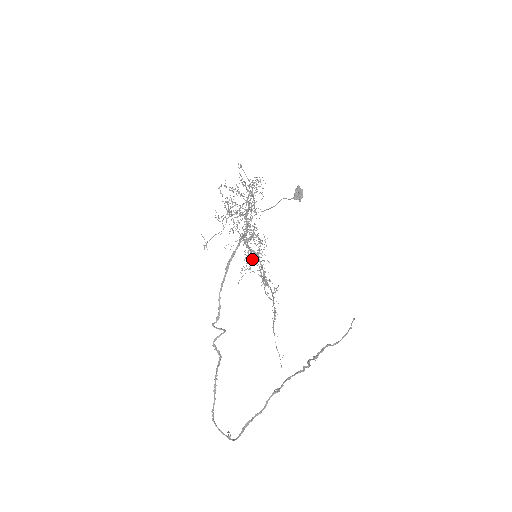
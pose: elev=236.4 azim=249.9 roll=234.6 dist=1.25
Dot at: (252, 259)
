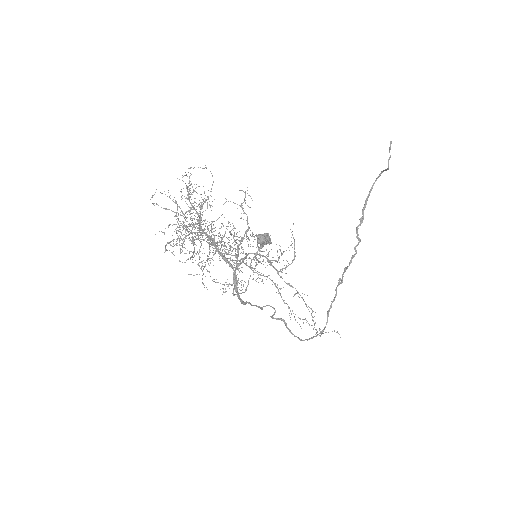
Dot at: occluded
